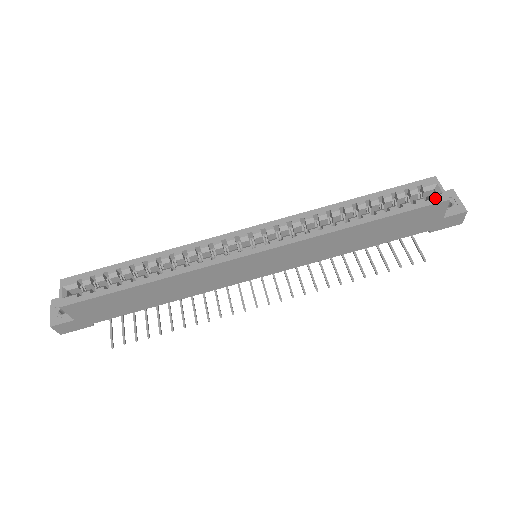
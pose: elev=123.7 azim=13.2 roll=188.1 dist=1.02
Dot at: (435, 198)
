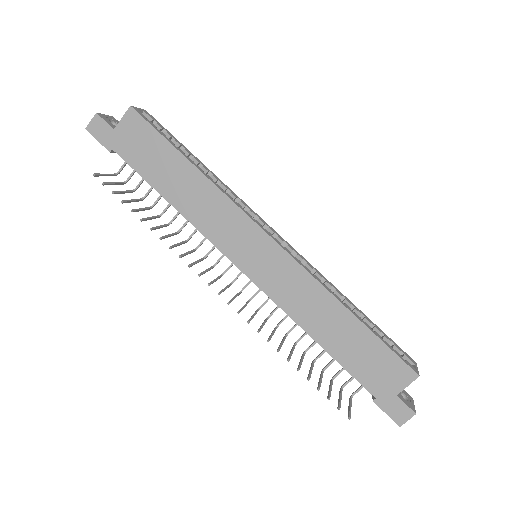
Dot at: (410, 364)
